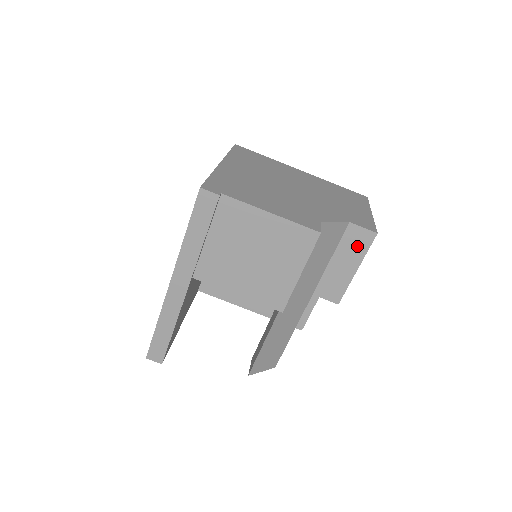
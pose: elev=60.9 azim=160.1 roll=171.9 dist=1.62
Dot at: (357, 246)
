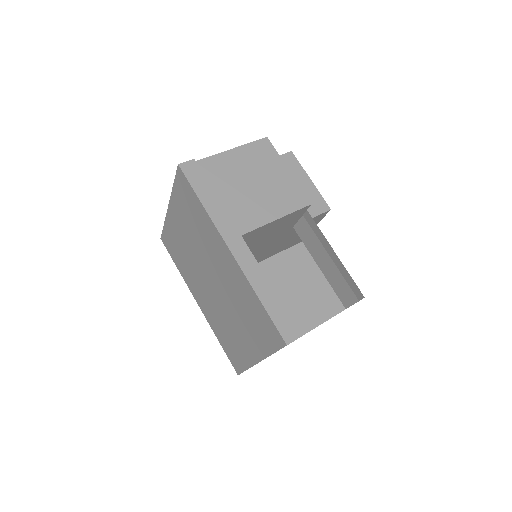
Dot at: (293, 167)
